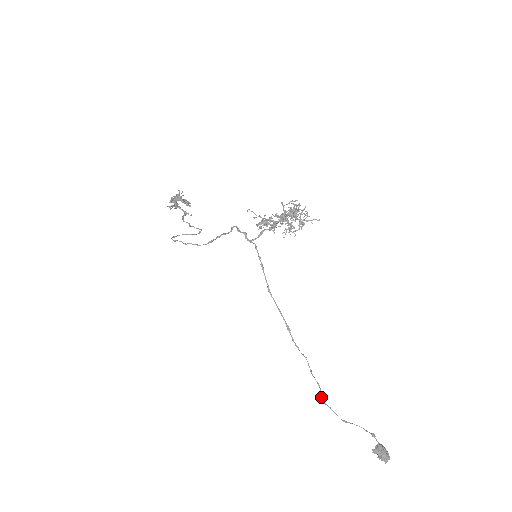
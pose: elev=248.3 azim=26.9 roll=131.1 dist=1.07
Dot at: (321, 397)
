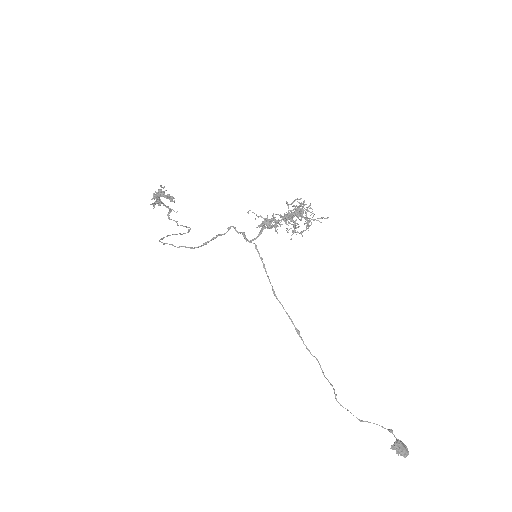
Dot at: (336, 399)
